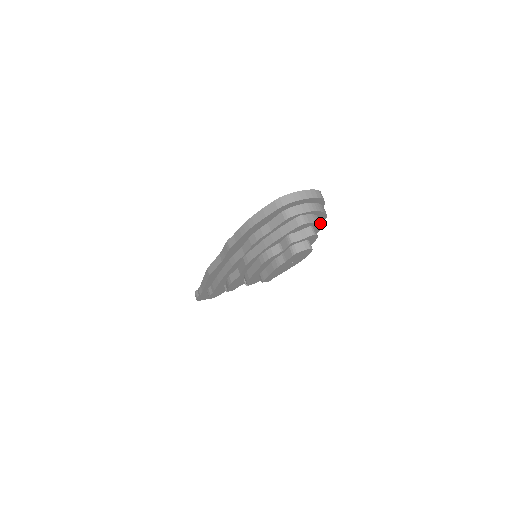
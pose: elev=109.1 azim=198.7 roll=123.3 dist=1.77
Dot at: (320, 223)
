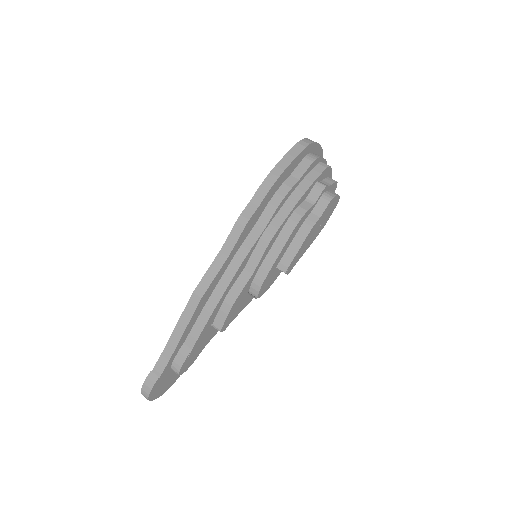
Dot at: occluded
